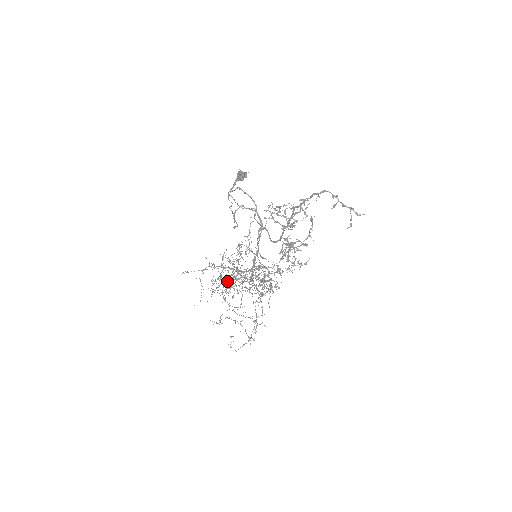
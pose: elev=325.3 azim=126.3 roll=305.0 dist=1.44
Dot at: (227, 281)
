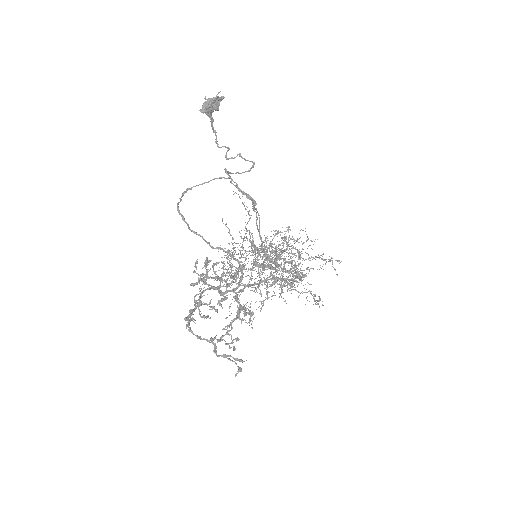
Dot at: occluded
